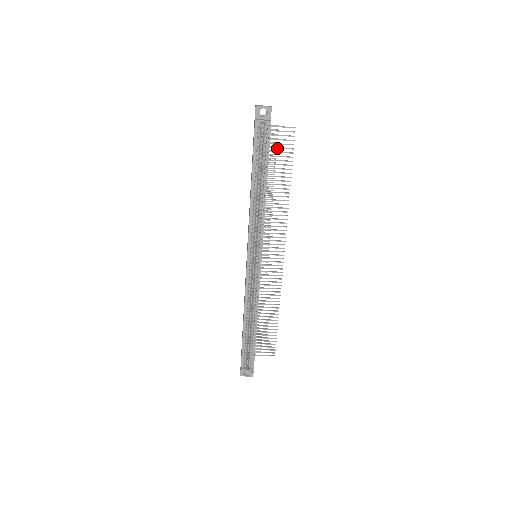
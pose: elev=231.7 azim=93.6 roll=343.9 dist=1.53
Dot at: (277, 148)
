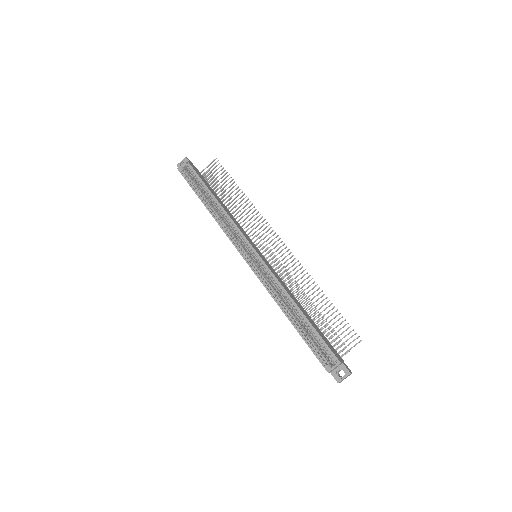
Dot at: (215, 179)
